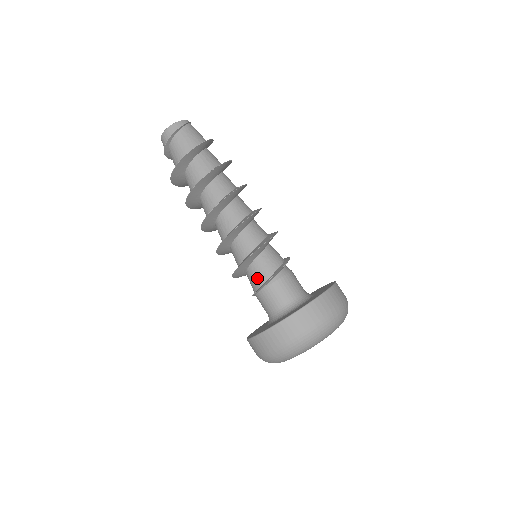
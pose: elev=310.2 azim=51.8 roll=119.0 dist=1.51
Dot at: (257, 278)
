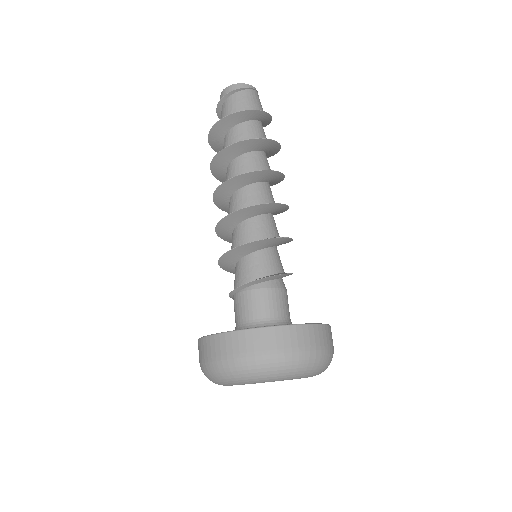
Dot at: (238, 278)
